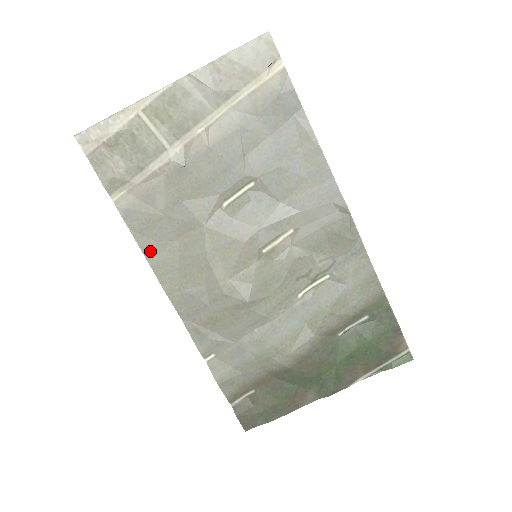
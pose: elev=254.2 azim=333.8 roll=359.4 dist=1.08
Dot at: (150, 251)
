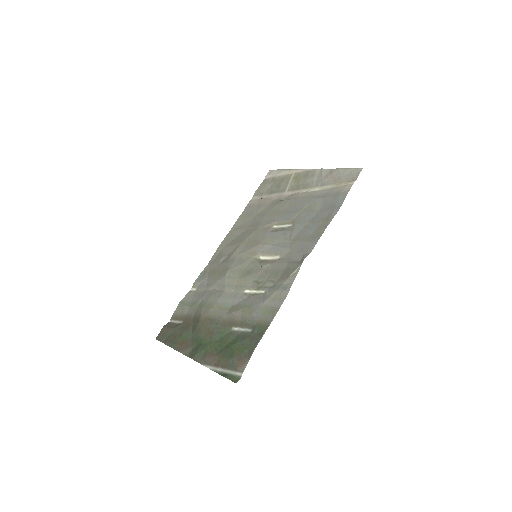
Dot at: (236, 226)
